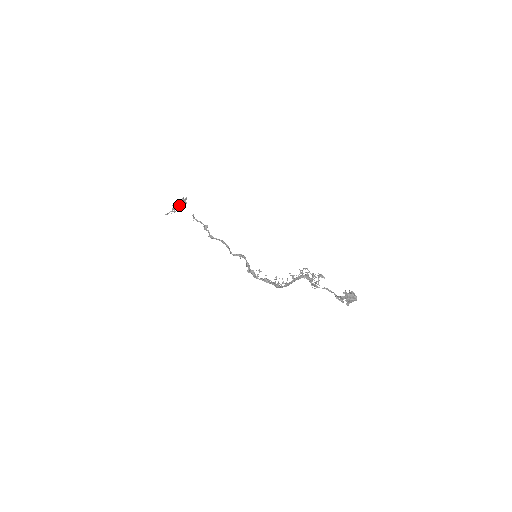
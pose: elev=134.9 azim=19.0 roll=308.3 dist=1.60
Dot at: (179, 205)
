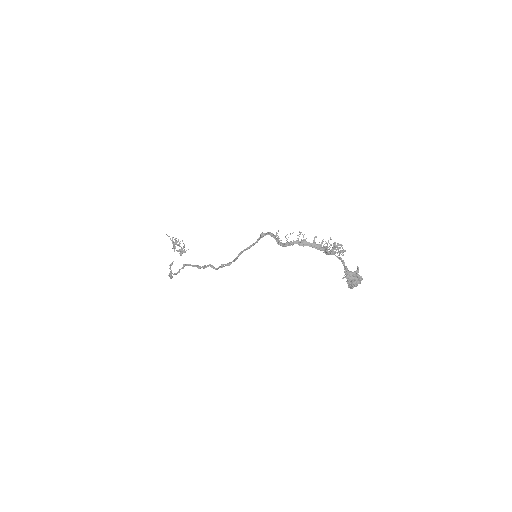
Dot at: occluded
